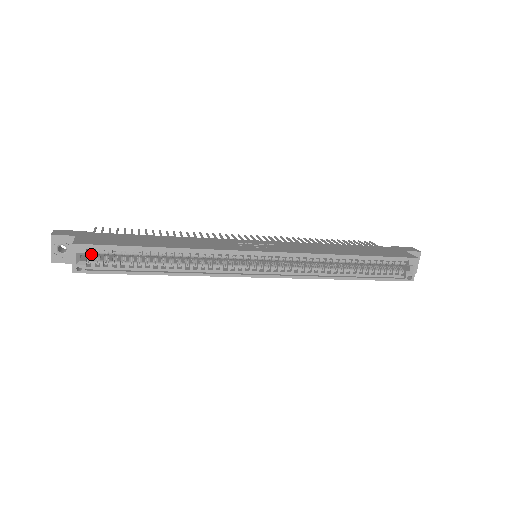
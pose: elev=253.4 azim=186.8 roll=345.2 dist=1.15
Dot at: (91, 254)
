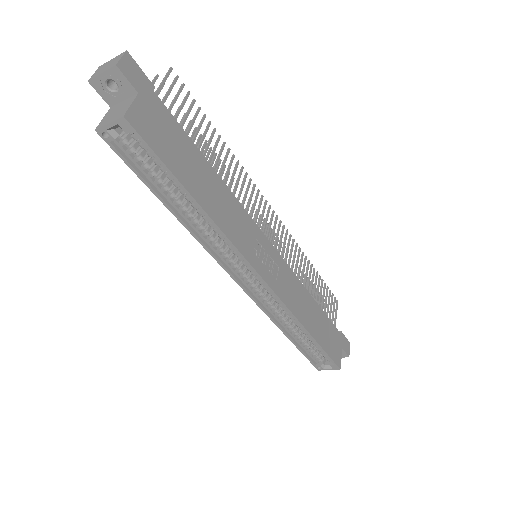
Dot at: occluded
